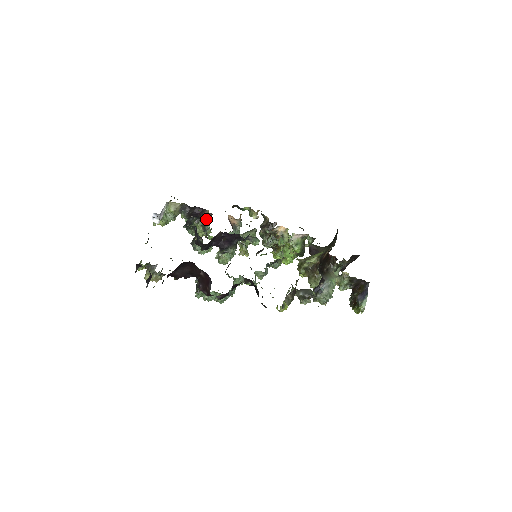
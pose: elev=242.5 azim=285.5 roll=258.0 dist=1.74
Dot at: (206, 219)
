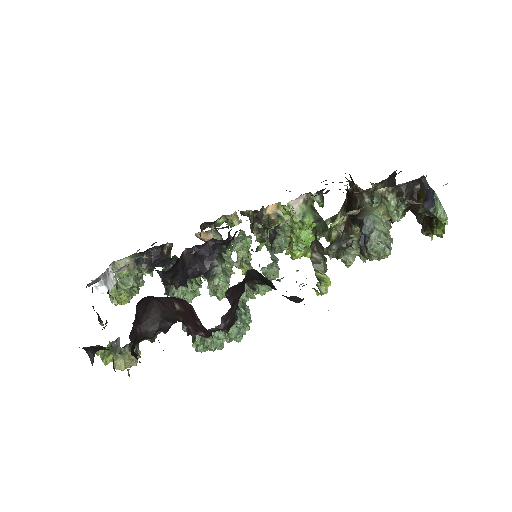
Dot at: (169, 254)
